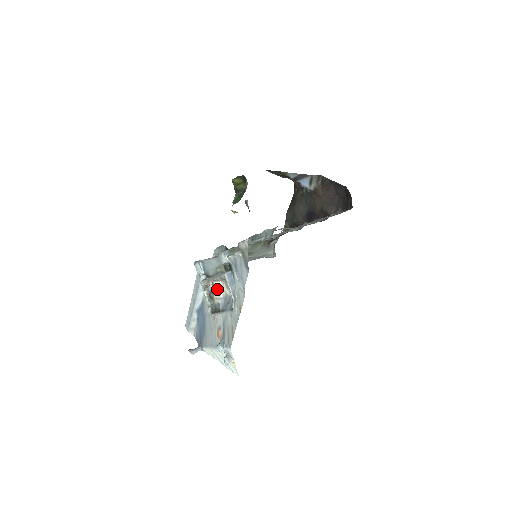
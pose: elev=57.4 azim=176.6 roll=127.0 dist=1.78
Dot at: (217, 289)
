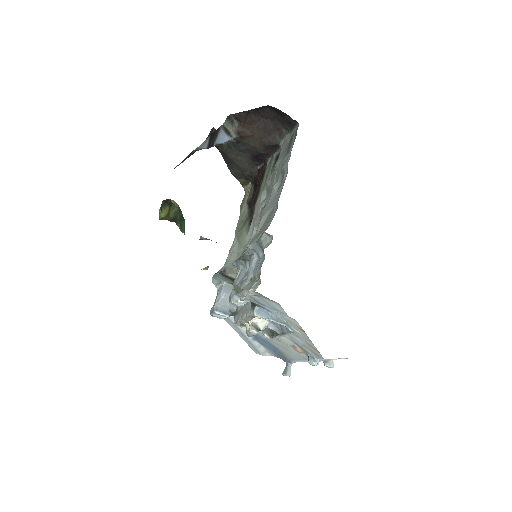
Dot at: (257, 322)
